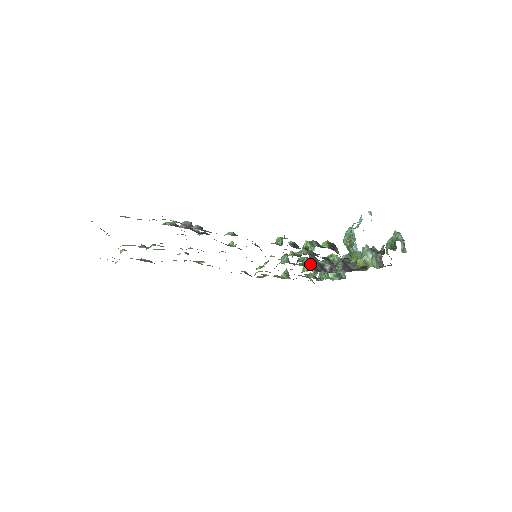
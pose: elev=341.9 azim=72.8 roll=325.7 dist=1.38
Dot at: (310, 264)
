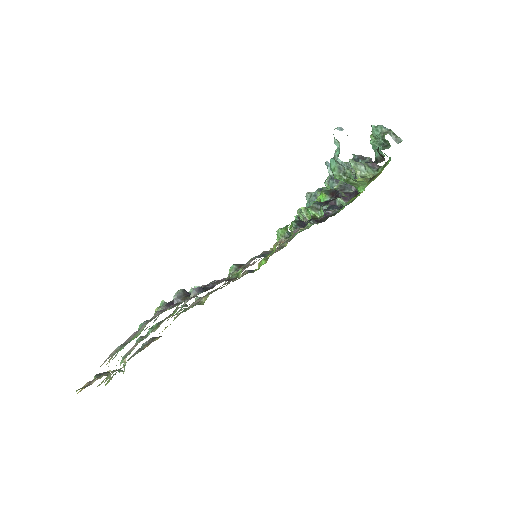
Dot at: occluded
